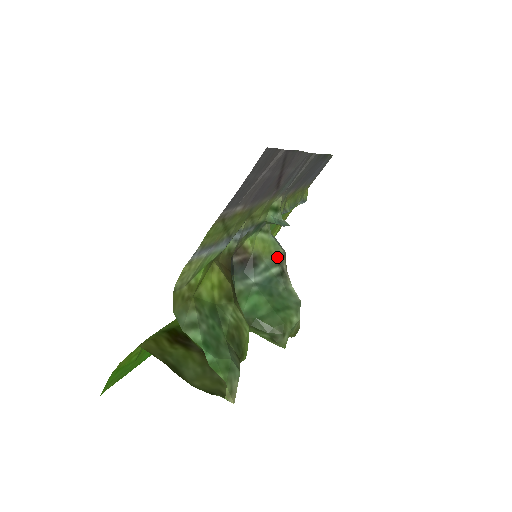
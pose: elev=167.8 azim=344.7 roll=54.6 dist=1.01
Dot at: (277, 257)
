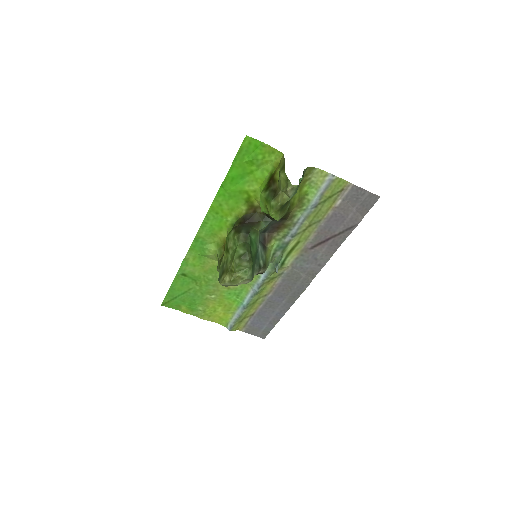
Dot at: (266, 264)
